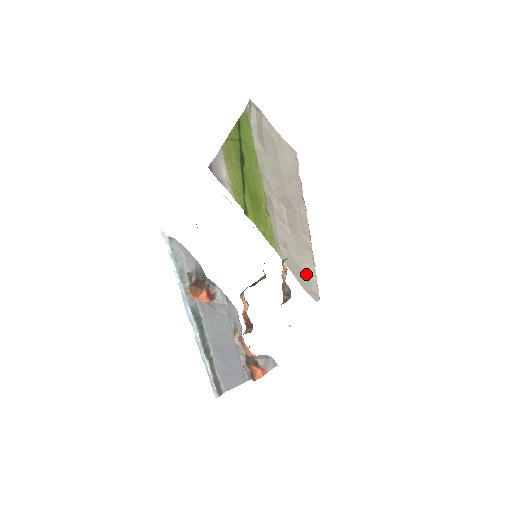
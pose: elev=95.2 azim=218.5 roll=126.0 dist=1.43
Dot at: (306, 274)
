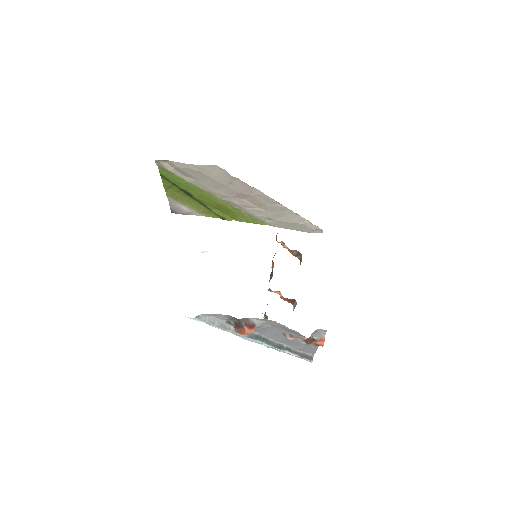
Dot at: (299, 224)
